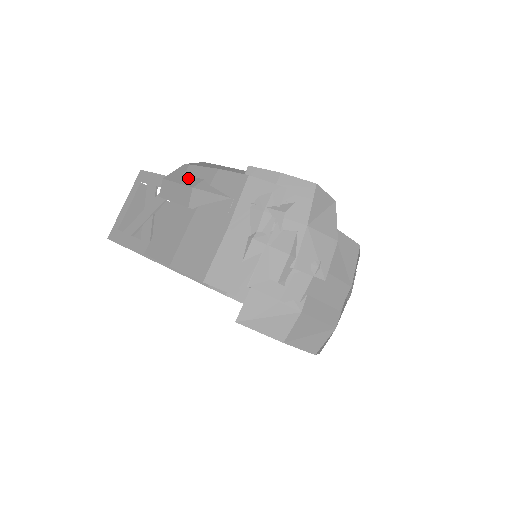
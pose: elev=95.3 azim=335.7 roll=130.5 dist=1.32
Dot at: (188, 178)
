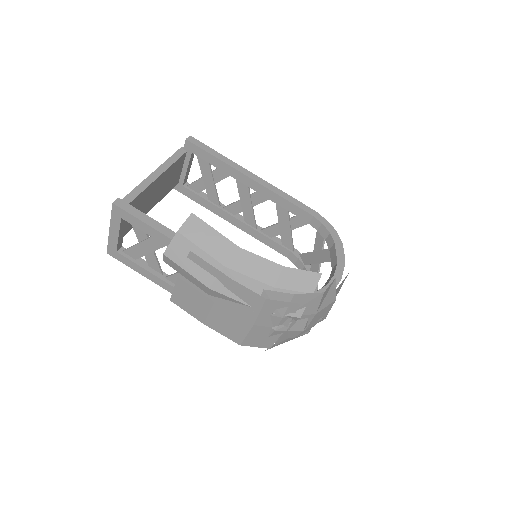
Dot at: (196, 268)
